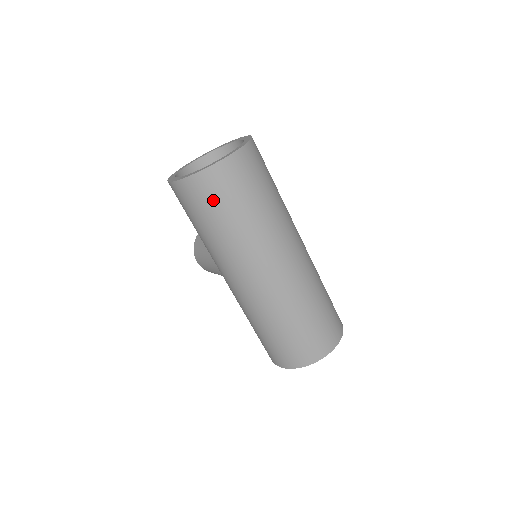
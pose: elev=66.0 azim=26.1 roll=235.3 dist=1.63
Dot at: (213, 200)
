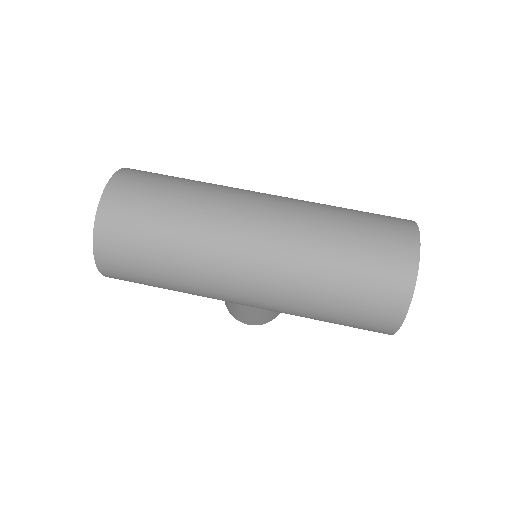
Dot at: (129, 244)
